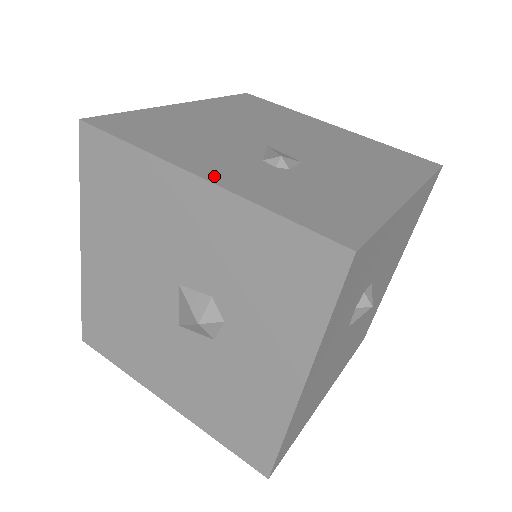
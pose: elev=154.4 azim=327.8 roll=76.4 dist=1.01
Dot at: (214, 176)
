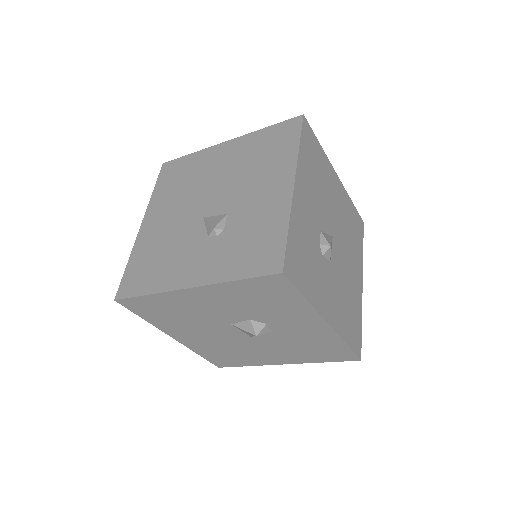
Dot at: (195, 280)
